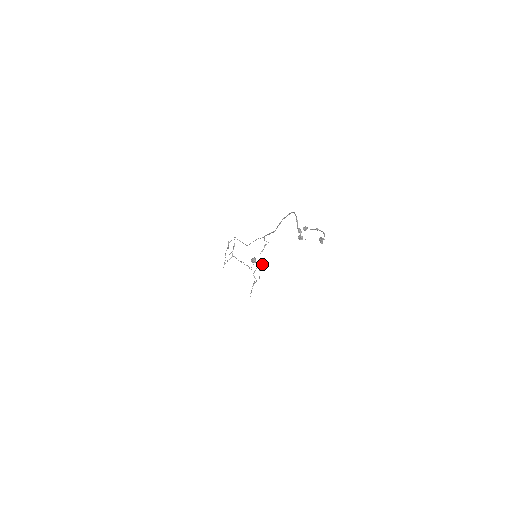
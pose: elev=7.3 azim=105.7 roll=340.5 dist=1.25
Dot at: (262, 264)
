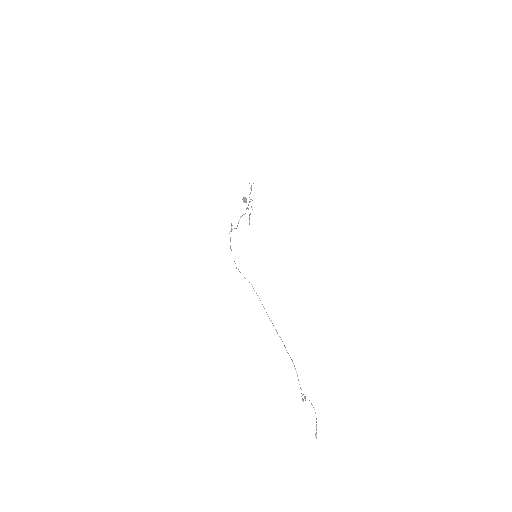
Dot at: occluded
